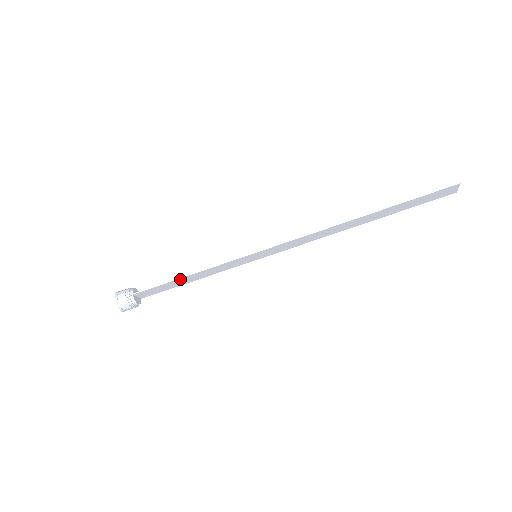
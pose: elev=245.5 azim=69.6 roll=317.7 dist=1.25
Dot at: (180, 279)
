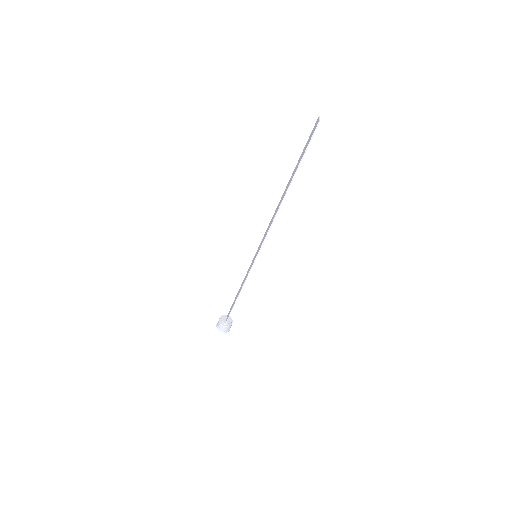
Dot at: occluded
